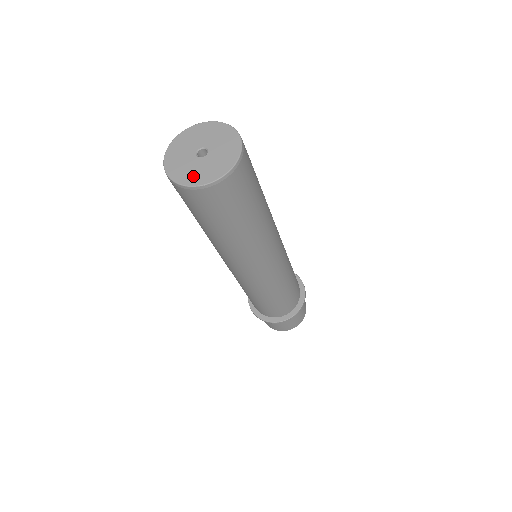
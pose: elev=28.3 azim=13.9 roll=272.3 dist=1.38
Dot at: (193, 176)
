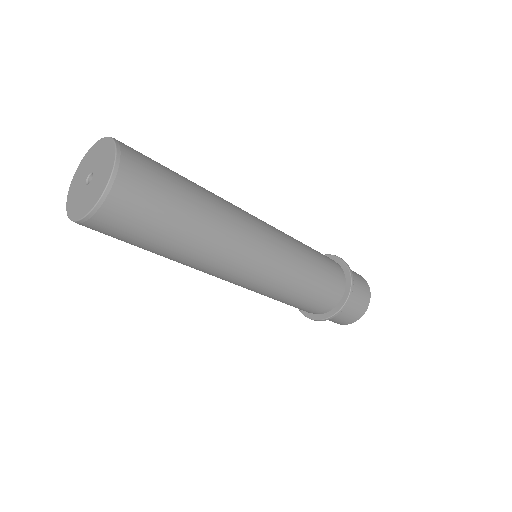
Dot at: (73, 204)
